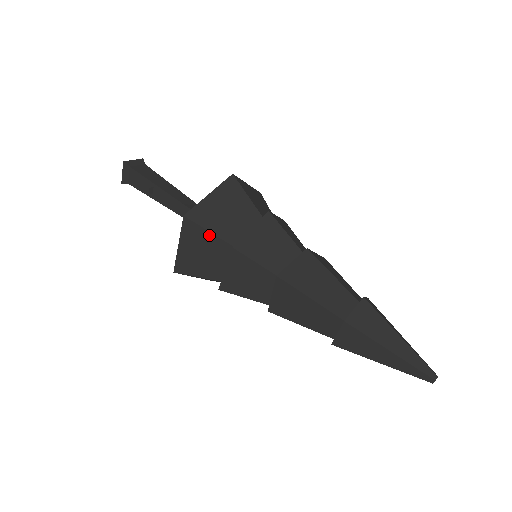
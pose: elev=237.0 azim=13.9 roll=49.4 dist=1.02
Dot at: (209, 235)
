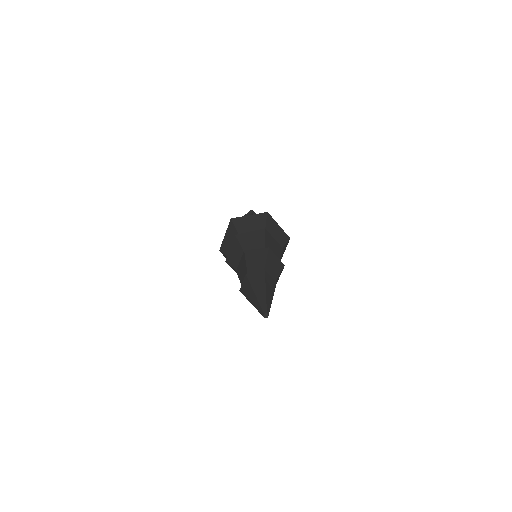
Dot at: occluded
